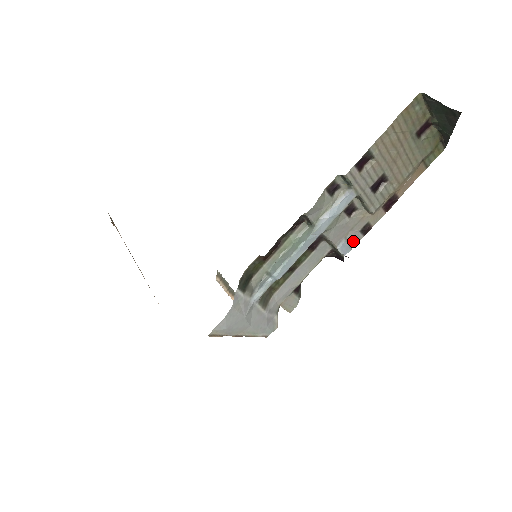
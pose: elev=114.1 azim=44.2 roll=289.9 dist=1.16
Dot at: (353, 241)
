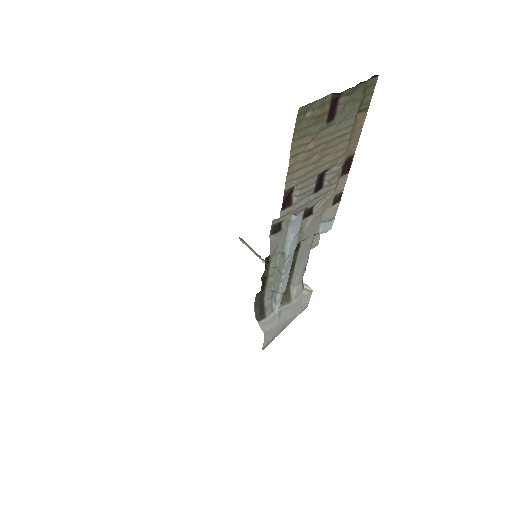
Dot at: (331, 216)
